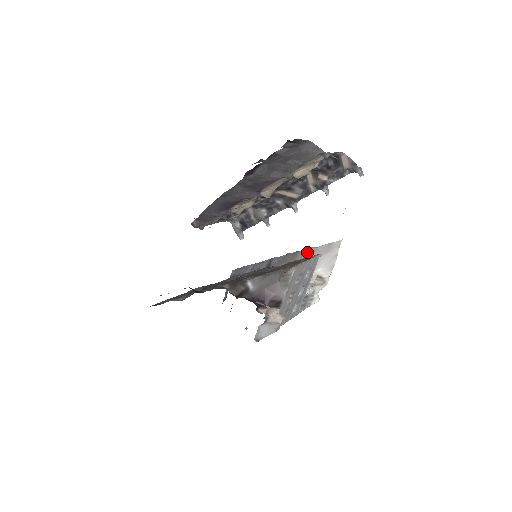
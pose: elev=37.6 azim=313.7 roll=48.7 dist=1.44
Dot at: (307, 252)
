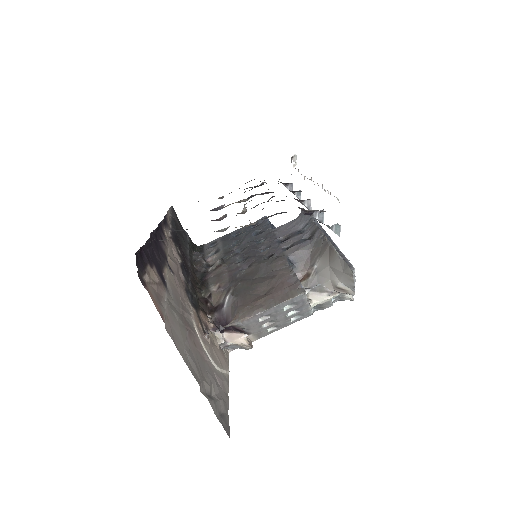
Dot at: (332, 253)
